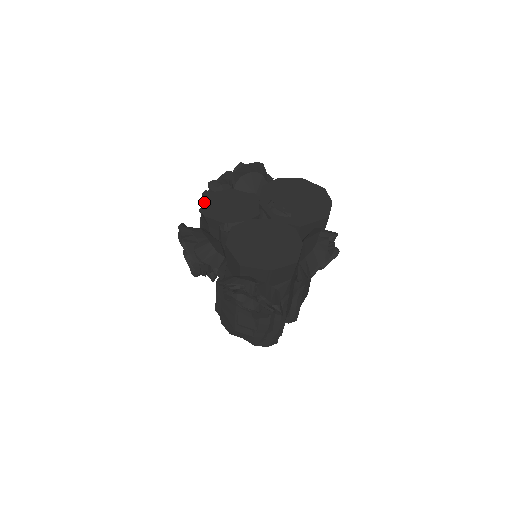
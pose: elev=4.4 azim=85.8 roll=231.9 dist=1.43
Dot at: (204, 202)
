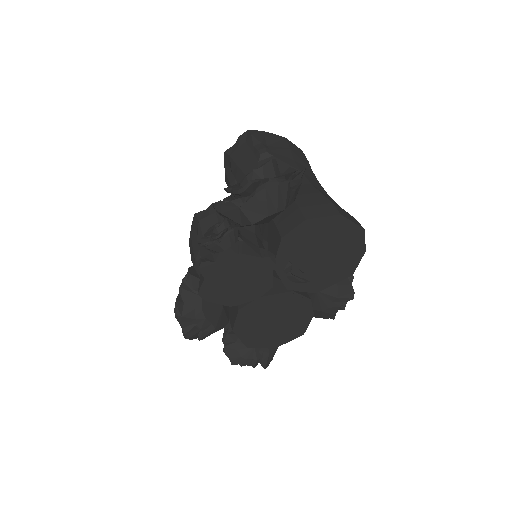
Dot at: (203, 282)
